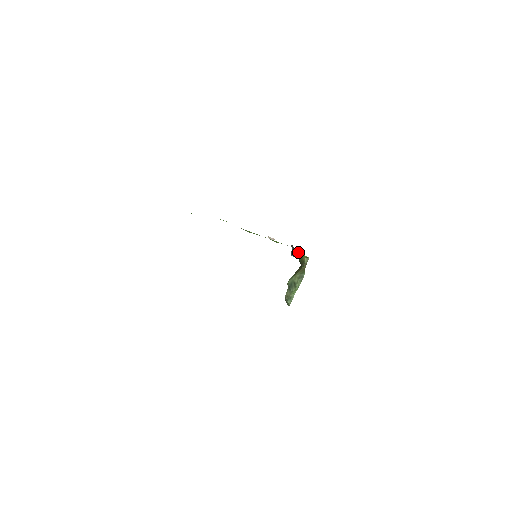
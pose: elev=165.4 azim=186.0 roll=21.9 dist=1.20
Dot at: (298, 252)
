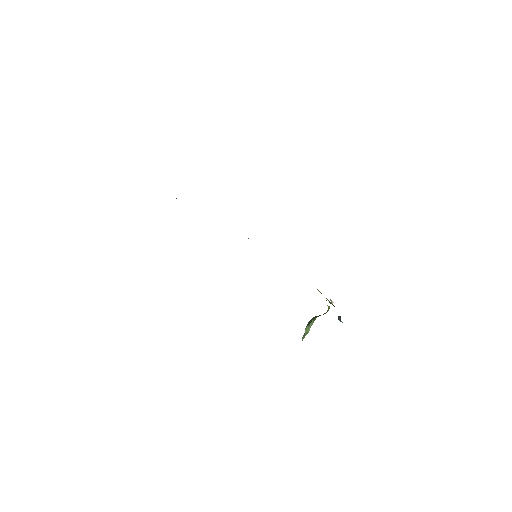
Dot at: occluded
